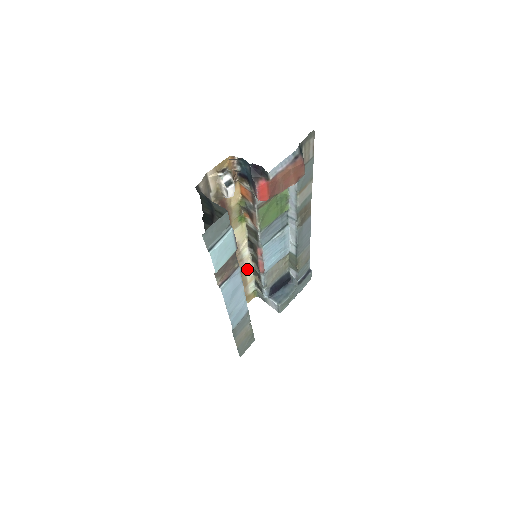
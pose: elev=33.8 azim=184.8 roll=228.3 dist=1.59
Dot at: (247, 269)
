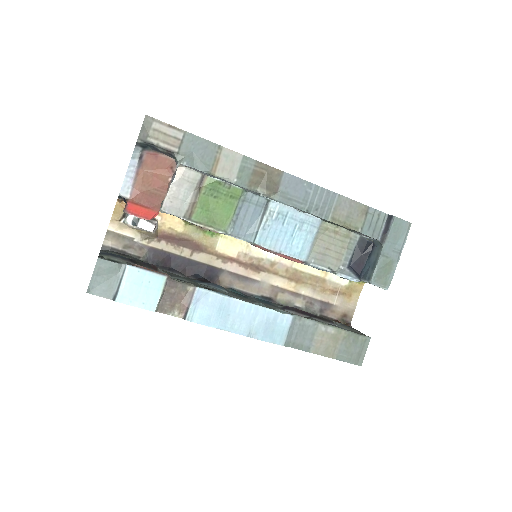
Dot at: (299, 266)
